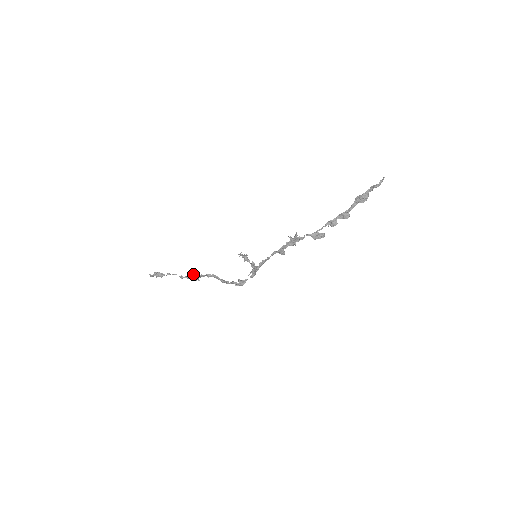
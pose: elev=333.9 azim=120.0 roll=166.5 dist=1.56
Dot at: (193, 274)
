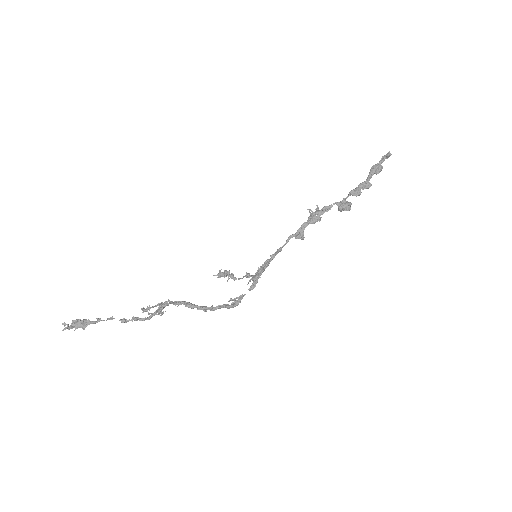
Dot at: (149, 308)
